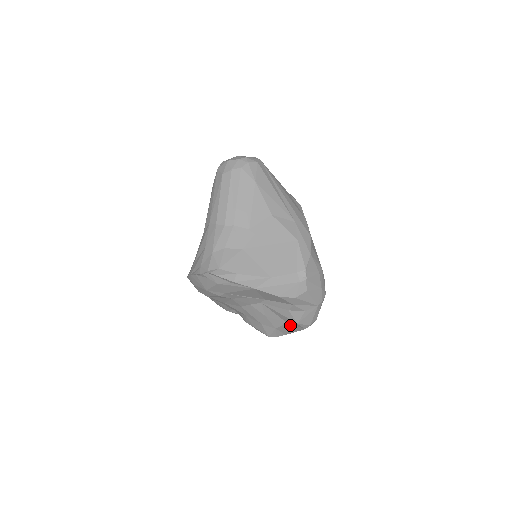
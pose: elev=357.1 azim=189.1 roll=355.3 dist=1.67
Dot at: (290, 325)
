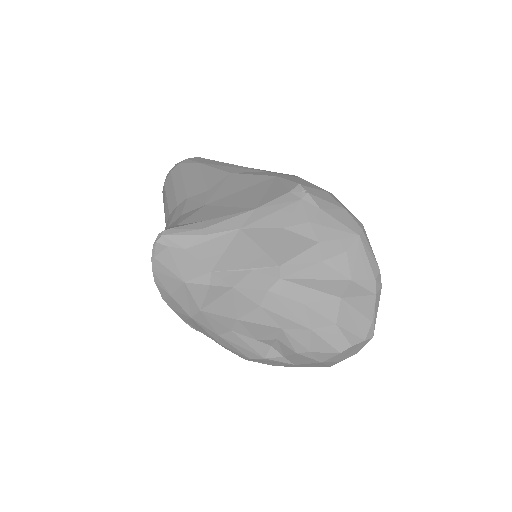
Dot at: (351, 303)
